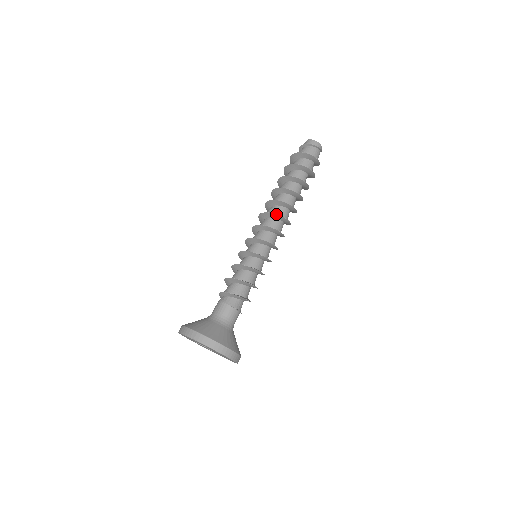
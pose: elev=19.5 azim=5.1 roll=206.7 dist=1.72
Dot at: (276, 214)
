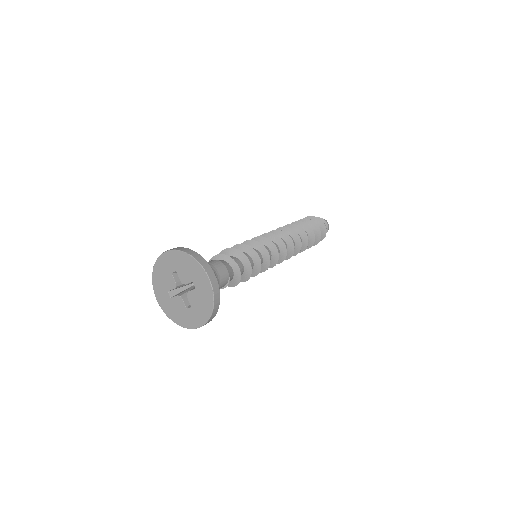
Dot at: occluded
